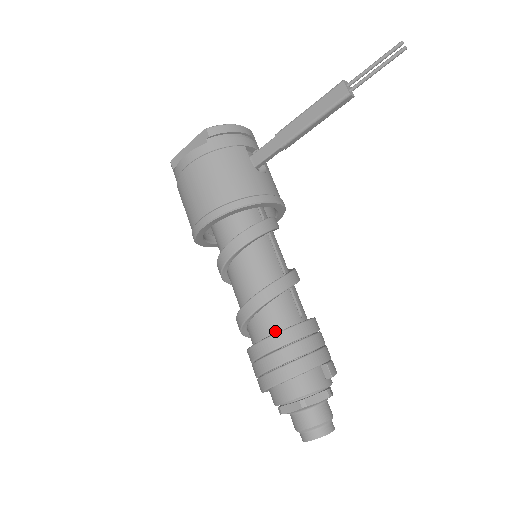
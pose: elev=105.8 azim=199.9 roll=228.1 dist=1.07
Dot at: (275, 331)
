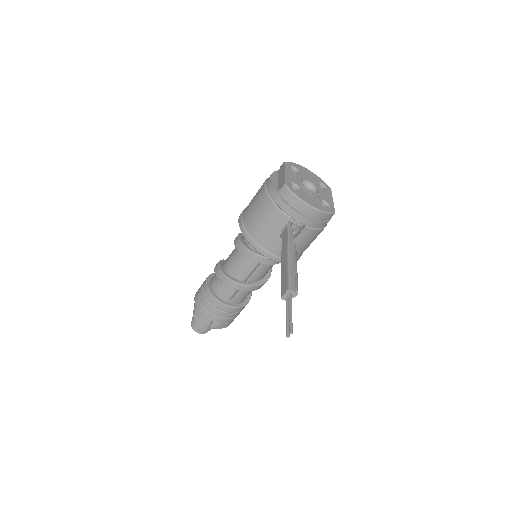
Dot at: (213, 288)
